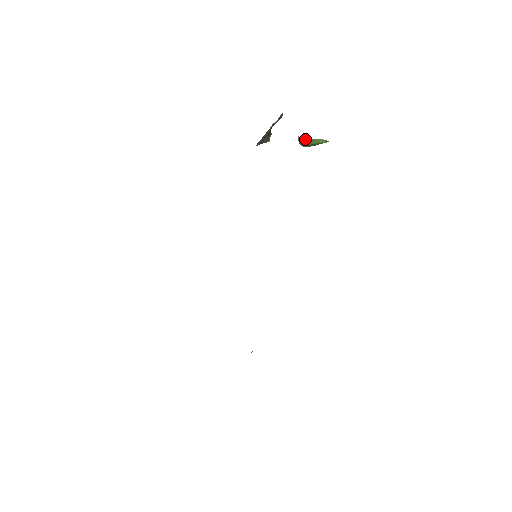
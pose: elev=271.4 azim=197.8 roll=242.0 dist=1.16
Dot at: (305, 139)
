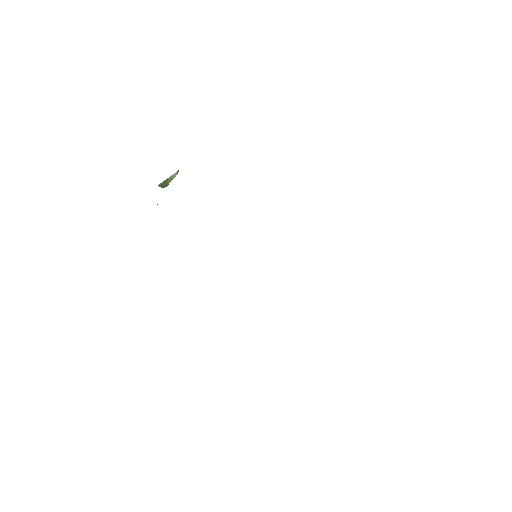
Dot at: (164, 182)
